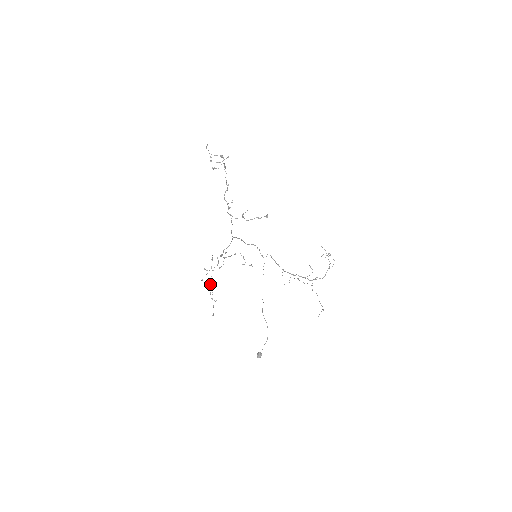
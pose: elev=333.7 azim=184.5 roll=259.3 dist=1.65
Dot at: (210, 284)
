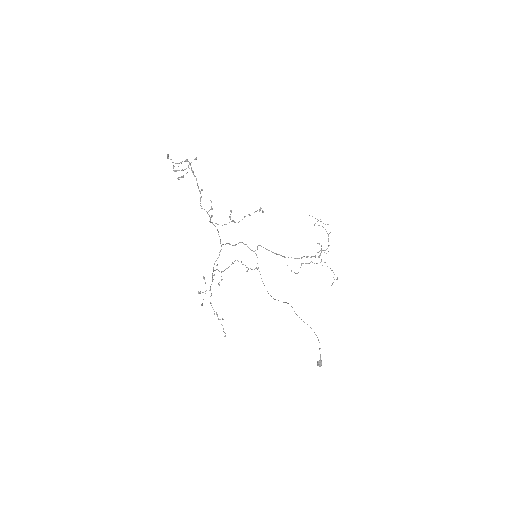
Dot at: occluded
